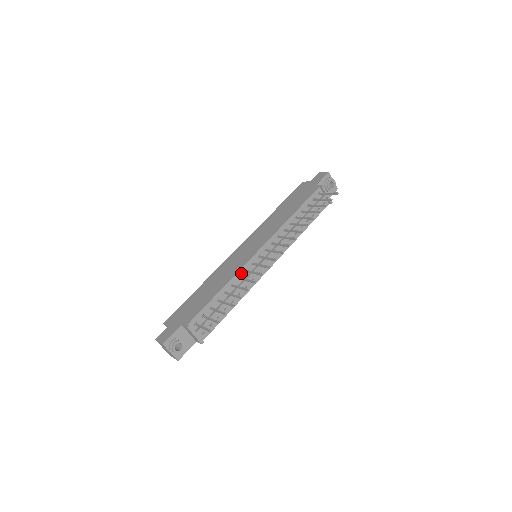
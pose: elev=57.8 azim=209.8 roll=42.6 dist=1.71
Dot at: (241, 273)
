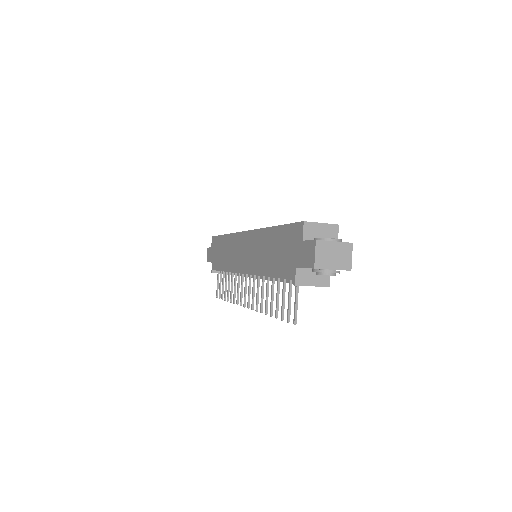
Dot at: occluded
